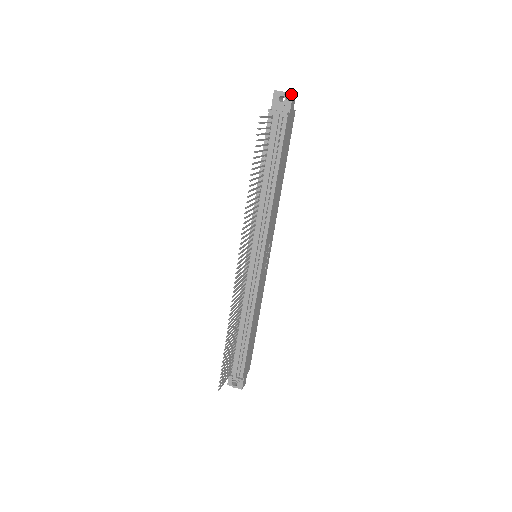
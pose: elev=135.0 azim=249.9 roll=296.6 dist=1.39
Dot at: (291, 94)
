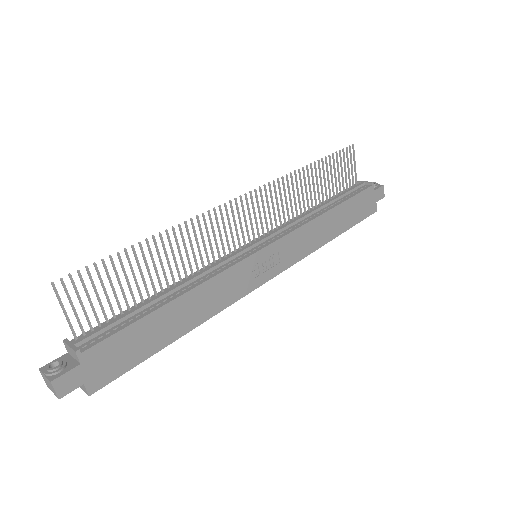
Dot at: (382, 185)
